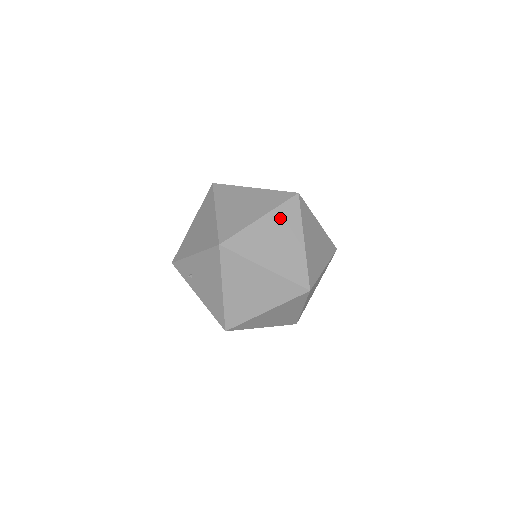
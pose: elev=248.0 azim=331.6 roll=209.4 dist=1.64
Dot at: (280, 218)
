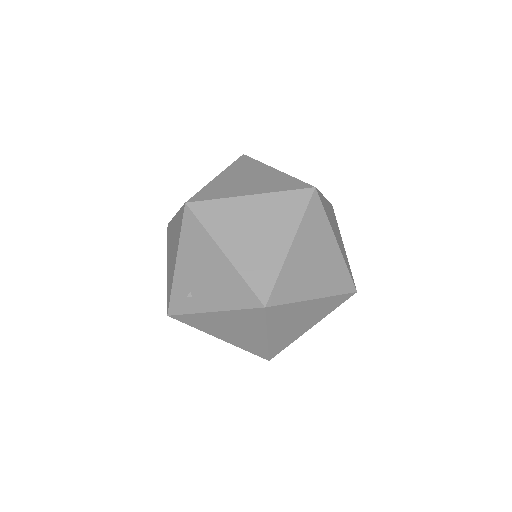
Dot at: (238, 169)
